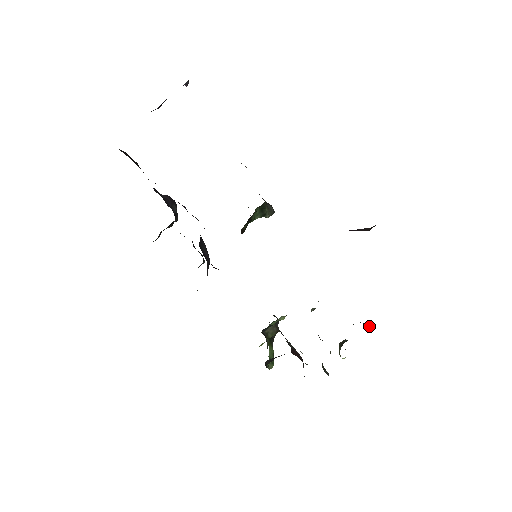
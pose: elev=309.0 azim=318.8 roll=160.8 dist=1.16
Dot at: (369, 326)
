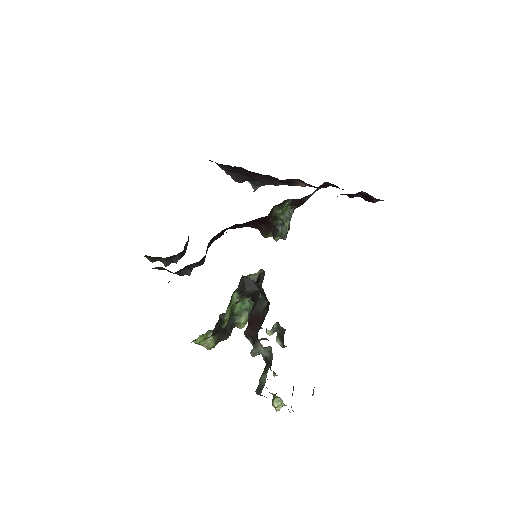
Dot at: occluded
